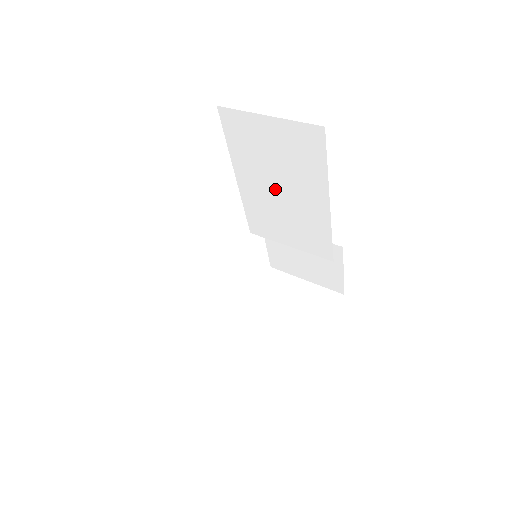
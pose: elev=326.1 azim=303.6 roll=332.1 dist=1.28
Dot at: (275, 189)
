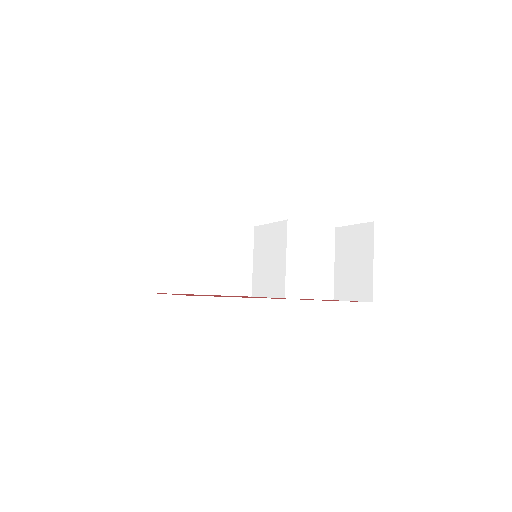
Dot at: occluded
